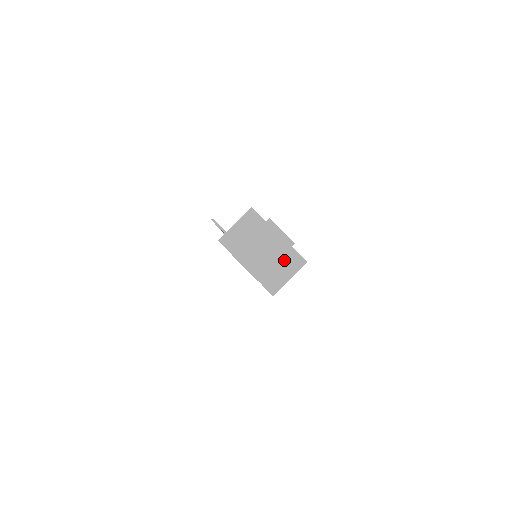
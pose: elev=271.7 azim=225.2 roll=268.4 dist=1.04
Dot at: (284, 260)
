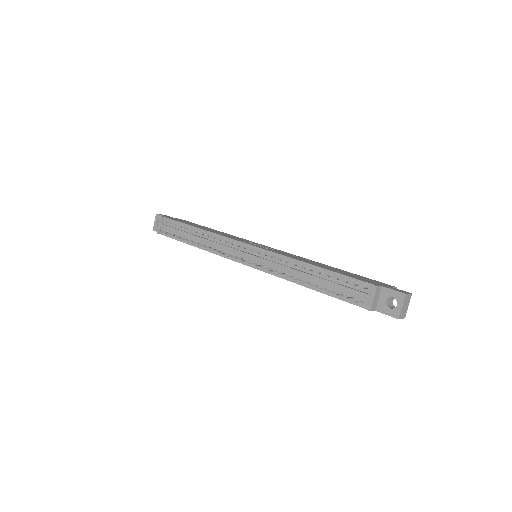
Dot at: occluded
